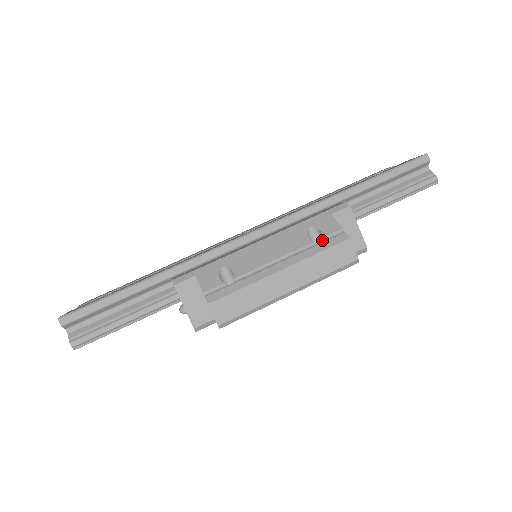
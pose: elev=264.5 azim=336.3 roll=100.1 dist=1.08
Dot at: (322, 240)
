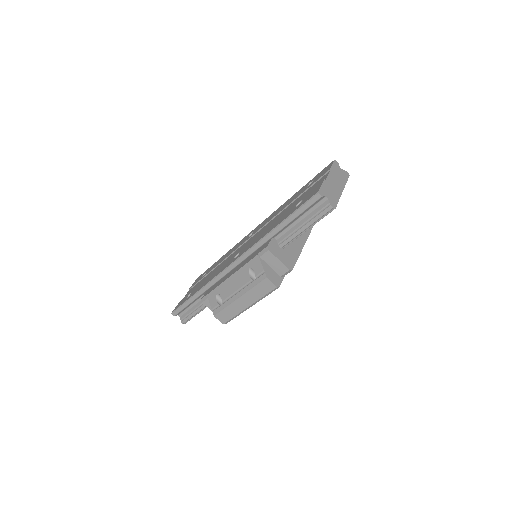
Dot at: occluded
